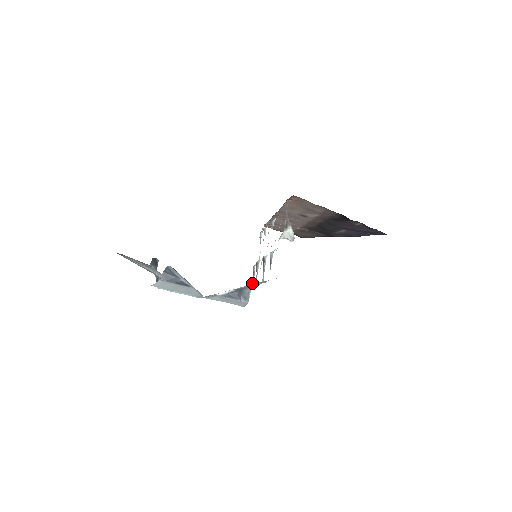
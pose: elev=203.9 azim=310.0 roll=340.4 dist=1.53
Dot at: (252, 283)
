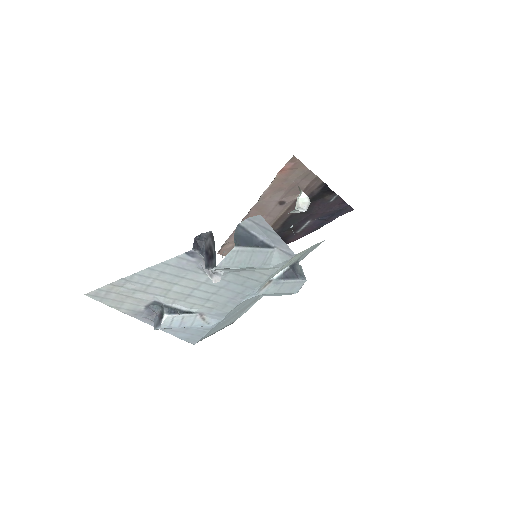
Dot at: occluded
